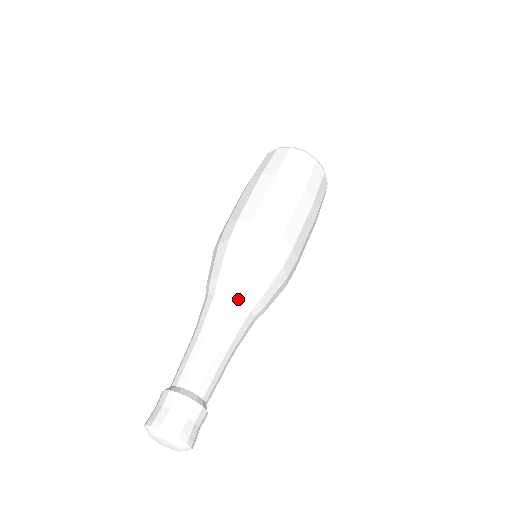
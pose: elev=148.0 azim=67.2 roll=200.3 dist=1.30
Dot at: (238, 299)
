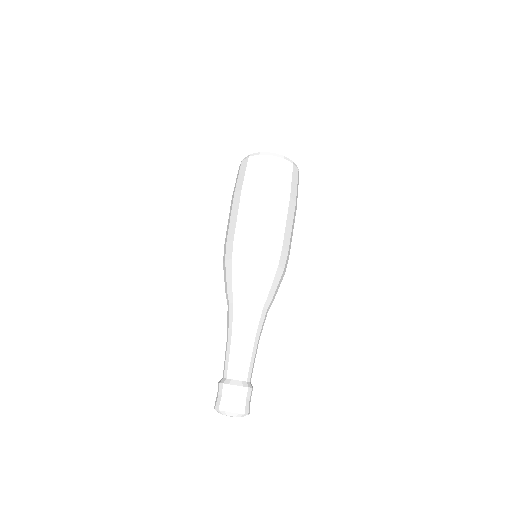
Dot at: (259, 306)
